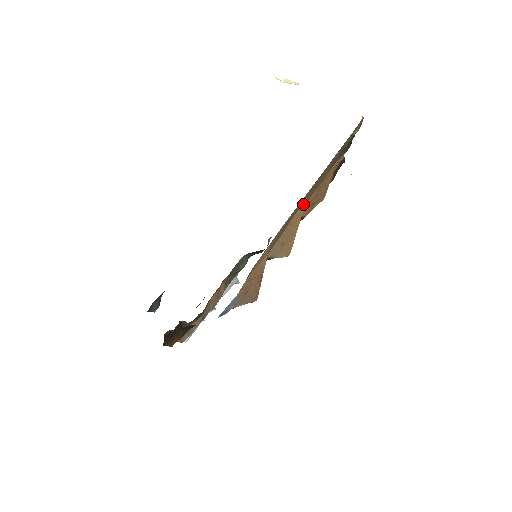
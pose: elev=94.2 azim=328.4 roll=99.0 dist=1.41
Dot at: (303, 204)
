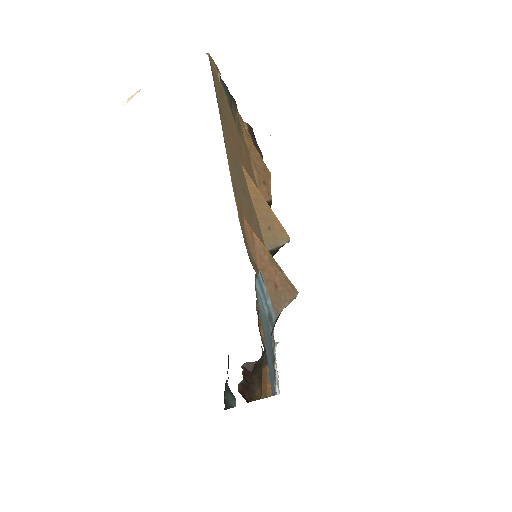
Dot at: (245, 175)
